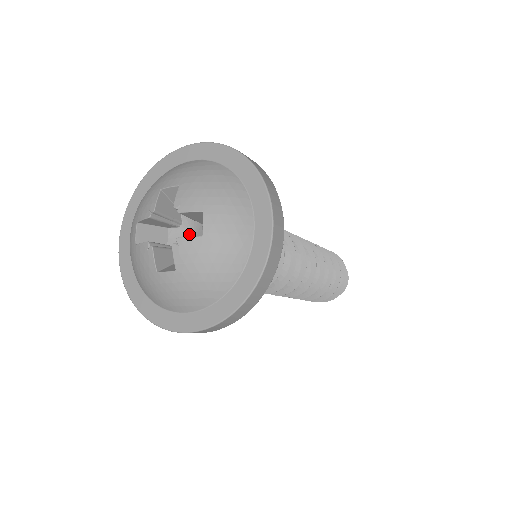
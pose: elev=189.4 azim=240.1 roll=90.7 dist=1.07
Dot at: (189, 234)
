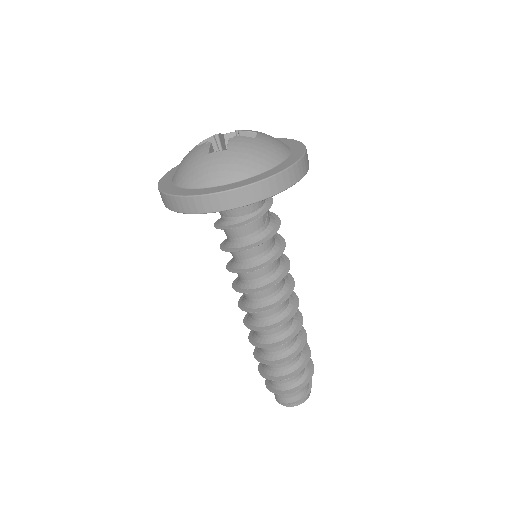
Dot at: occluded
